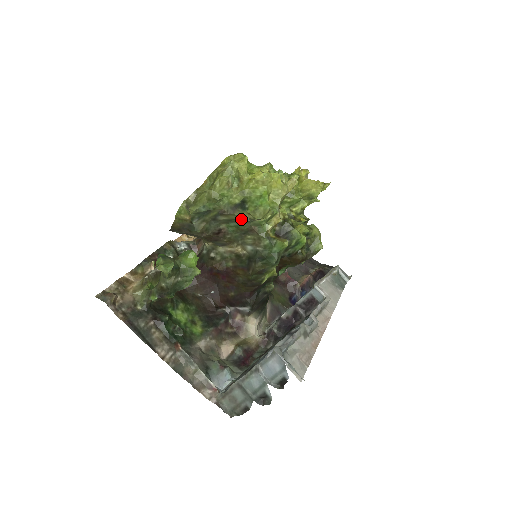
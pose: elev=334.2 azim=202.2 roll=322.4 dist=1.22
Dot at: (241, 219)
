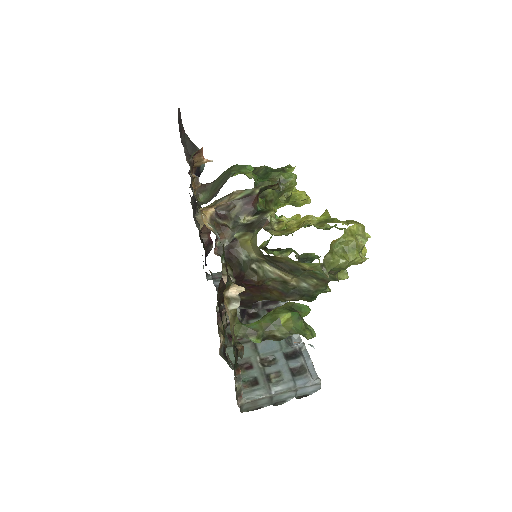
Dot at: (332, 276)
